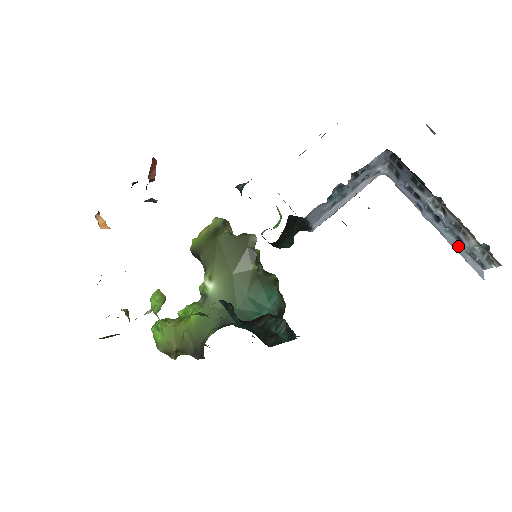
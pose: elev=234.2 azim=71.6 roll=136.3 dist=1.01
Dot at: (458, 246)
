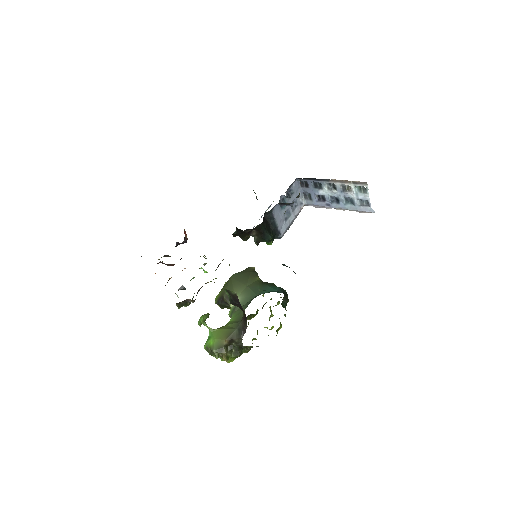
Dot at: (354, 207)
